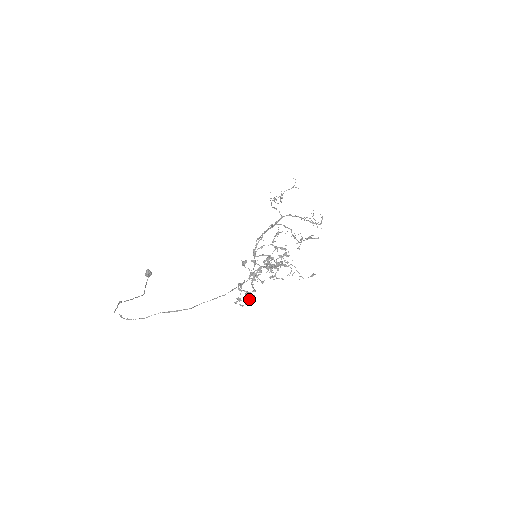
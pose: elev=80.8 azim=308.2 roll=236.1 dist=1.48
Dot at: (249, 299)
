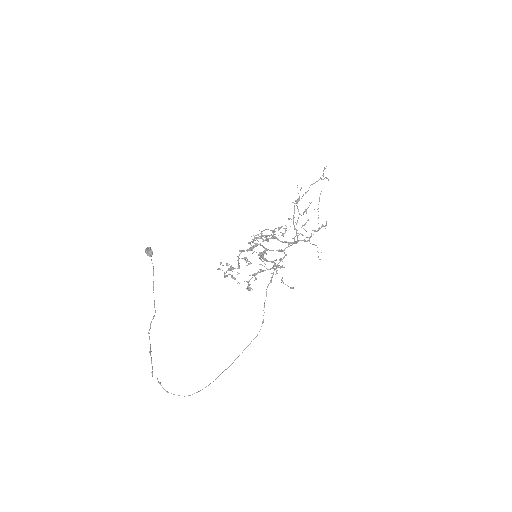
Dot at: occluded
